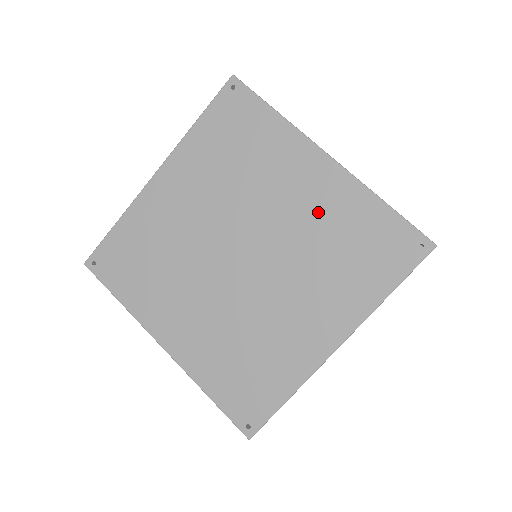
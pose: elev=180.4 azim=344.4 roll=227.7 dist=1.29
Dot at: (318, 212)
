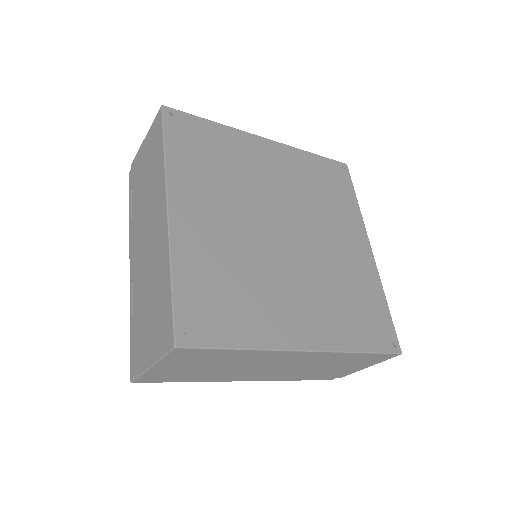
Dot at: (293, 175)
